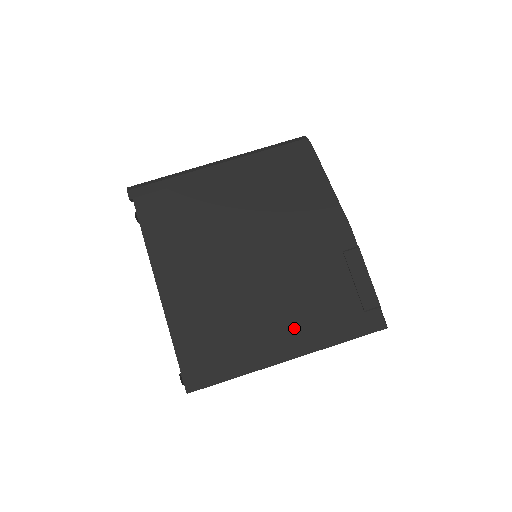
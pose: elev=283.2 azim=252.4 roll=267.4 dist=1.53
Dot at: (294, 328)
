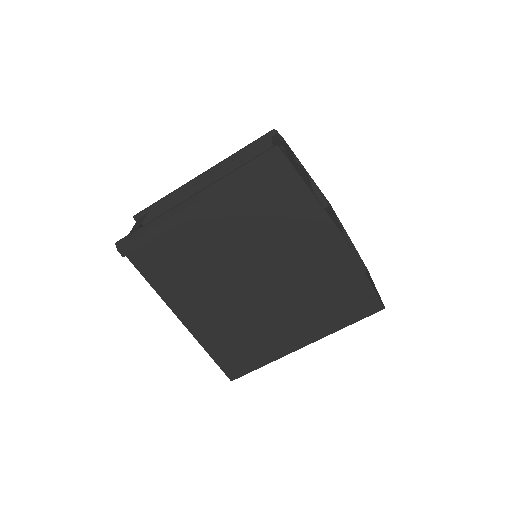
Dot at: (304, 325)
